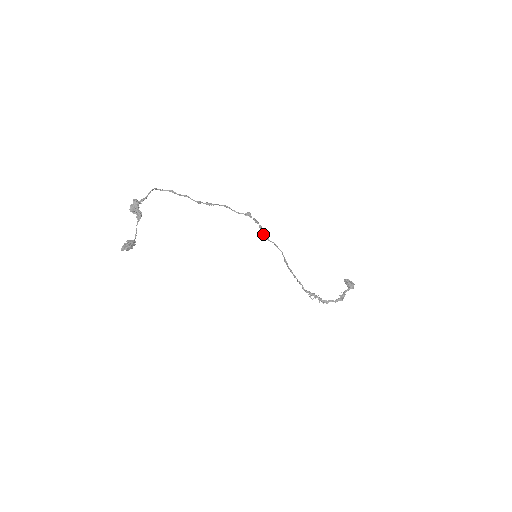
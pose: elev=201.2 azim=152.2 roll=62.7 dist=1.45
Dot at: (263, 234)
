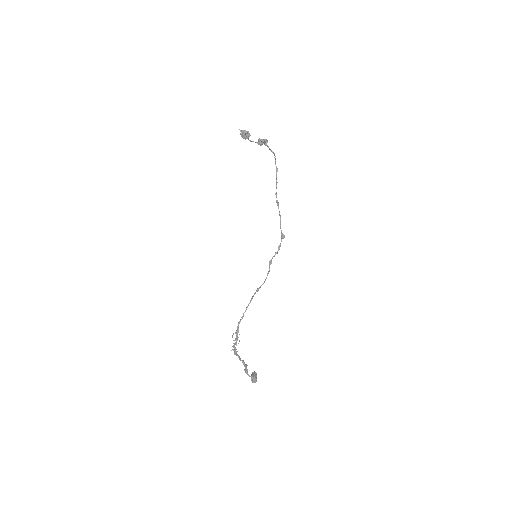
Dot at: (271, 259)
